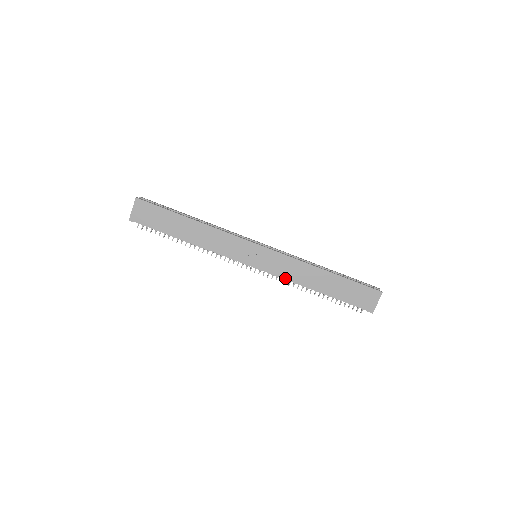
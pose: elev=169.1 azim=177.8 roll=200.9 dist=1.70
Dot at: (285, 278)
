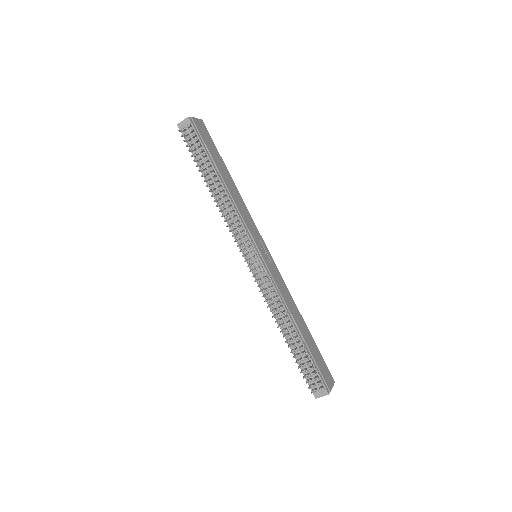
Dot at: (278, 291)
